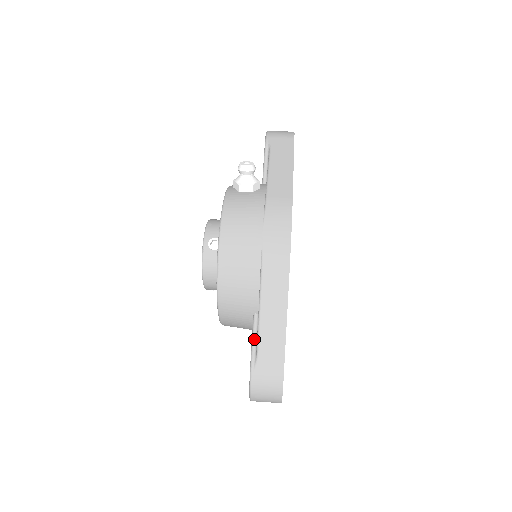
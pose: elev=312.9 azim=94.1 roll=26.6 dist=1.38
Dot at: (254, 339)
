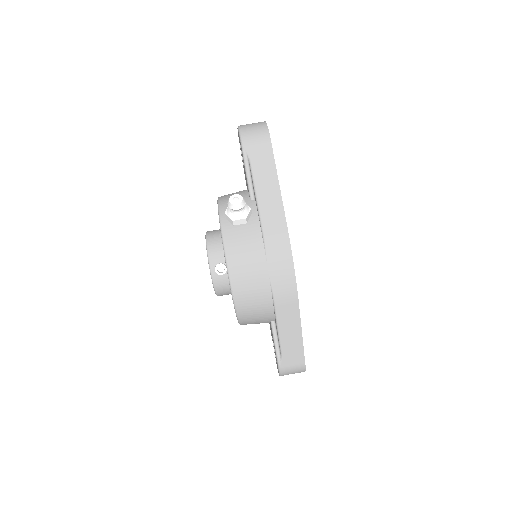
Dot at: (276, 342)
